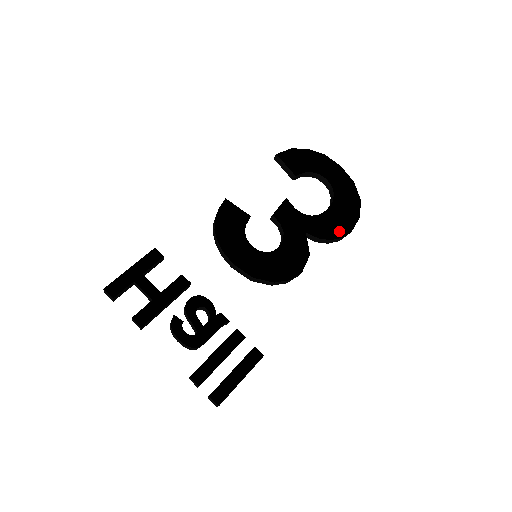
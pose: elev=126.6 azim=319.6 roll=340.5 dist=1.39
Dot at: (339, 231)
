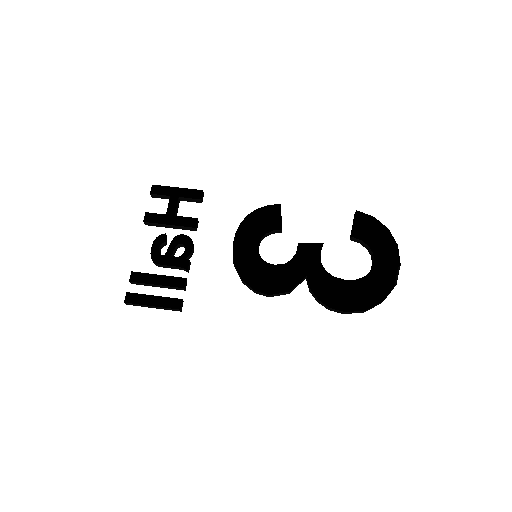
Dot at: (338, 304)
